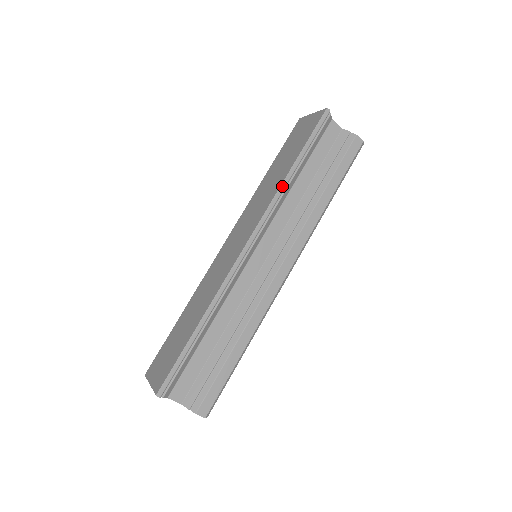
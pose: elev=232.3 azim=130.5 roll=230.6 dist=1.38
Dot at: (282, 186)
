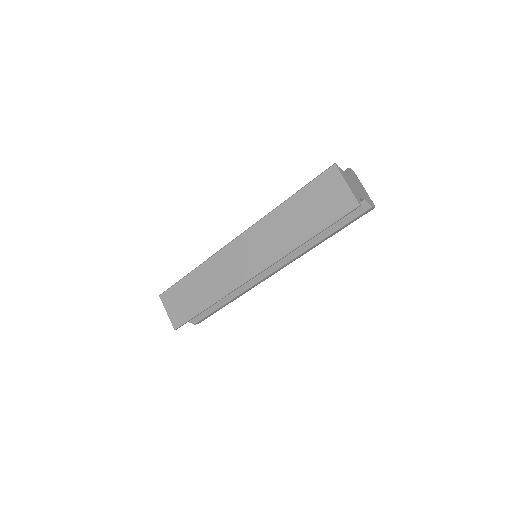
Dot at: (295, 249)
